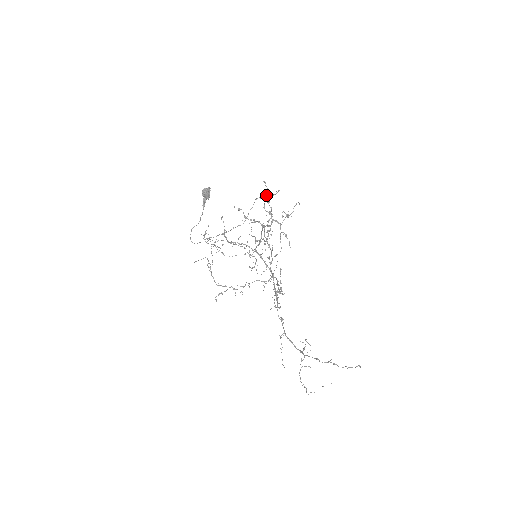
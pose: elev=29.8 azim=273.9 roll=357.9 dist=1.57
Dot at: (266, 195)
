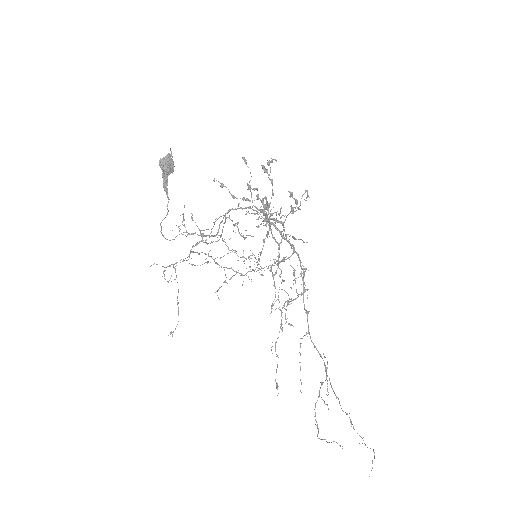
Dot at: (235, 224)
